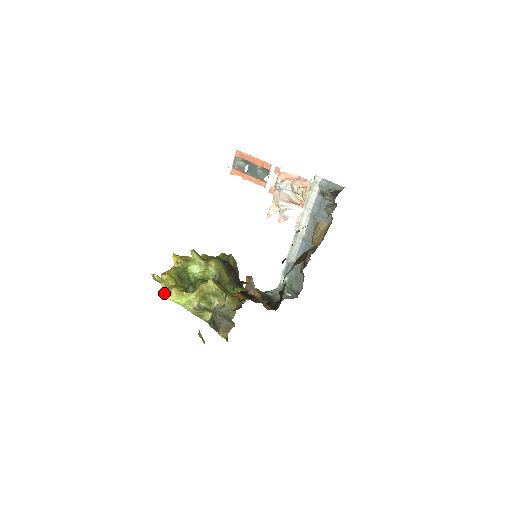
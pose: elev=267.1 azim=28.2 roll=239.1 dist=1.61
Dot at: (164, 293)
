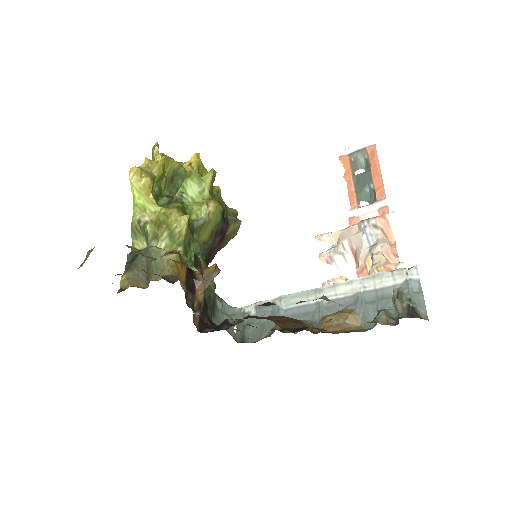
Dot at: (135, 170)
